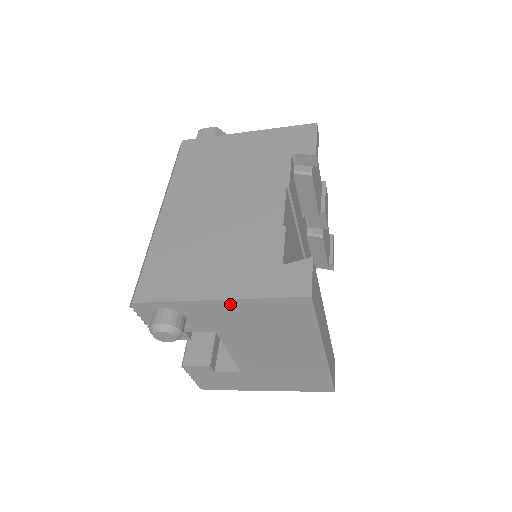
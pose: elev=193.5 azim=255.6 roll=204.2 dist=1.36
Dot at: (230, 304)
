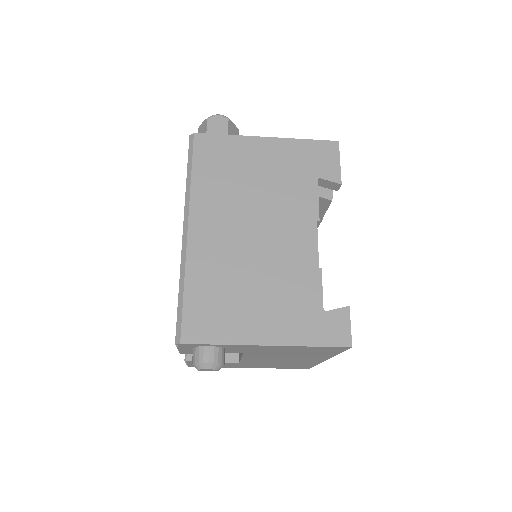
Dot at: (276, 347)
